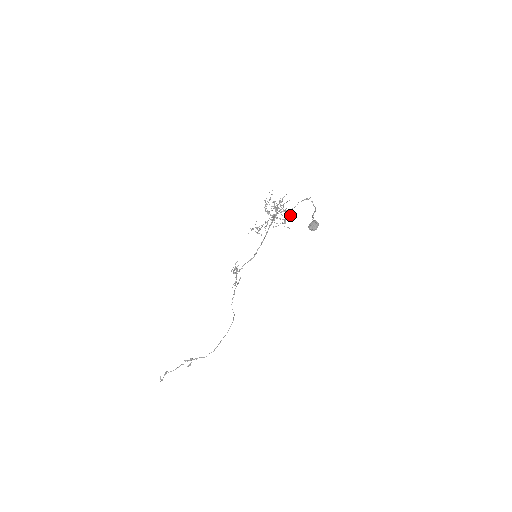
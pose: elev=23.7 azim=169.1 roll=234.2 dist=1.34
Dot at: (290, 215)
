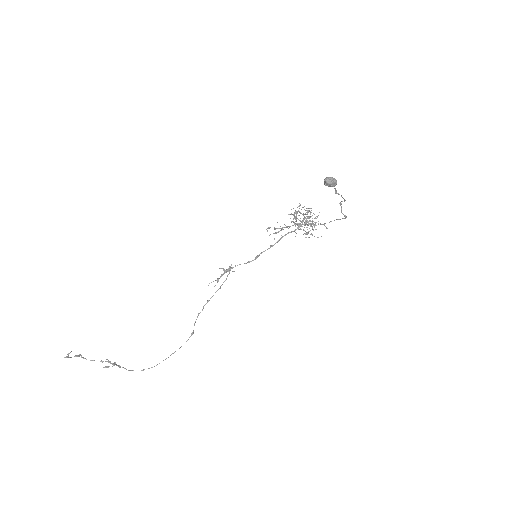
Dot at: occluded
